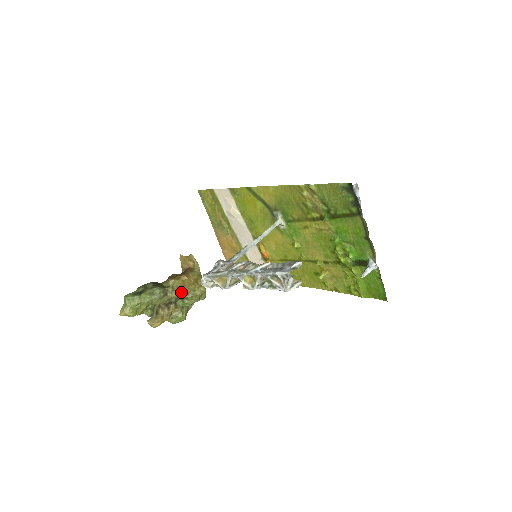
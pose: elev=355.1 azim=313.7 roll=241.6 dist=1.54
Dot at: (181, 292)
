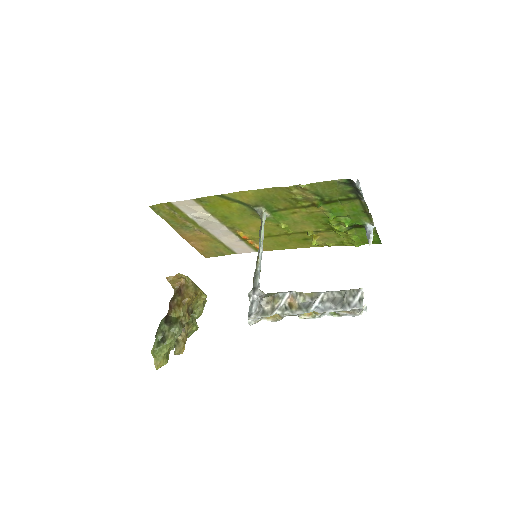
Dot at: (189, 312)
